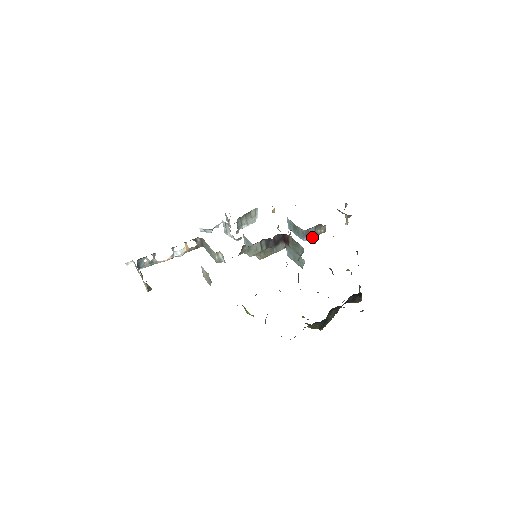
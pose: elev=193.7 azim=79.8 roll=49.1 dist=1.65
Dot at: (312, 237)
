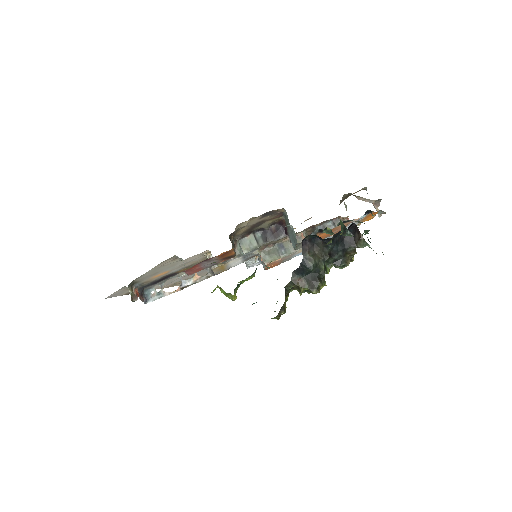
Dot at: occluded
